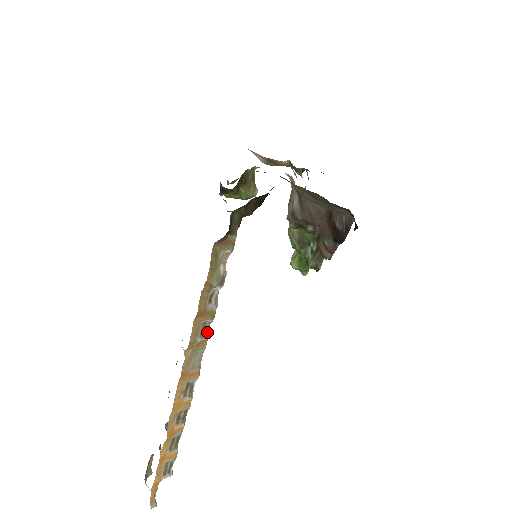
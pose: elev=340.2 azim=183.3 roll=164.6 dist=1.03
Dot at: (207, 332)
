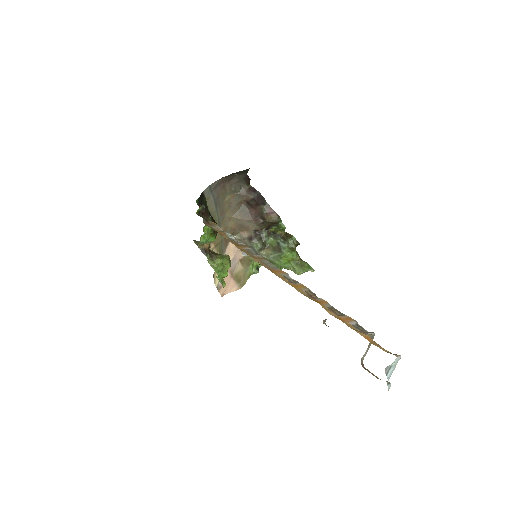
Dot at: (256, 254)
